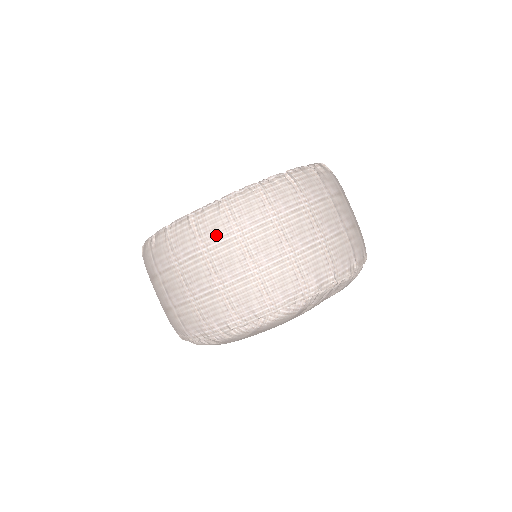
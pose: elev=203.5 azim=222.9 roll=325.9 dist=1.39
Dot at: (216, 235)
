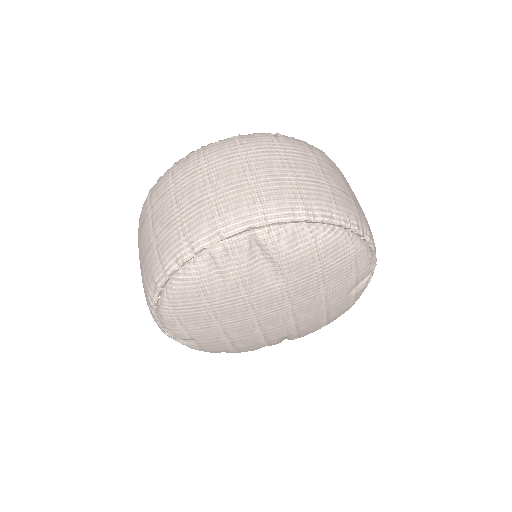
Dot at: (142, 217)
